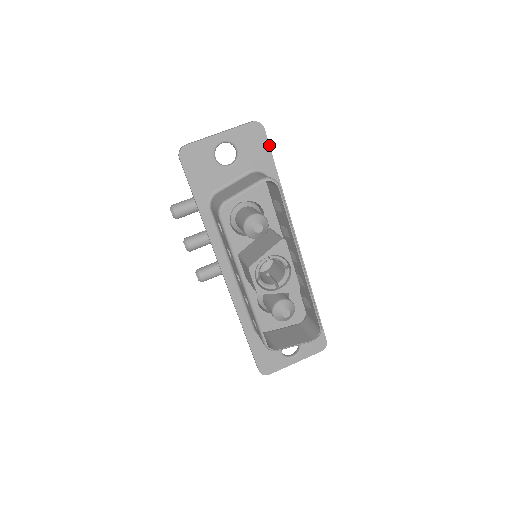
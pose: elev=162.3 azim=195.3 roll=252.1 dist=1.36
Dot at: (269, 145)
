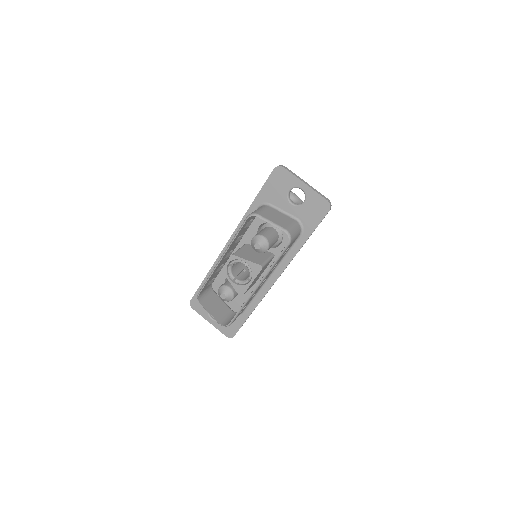
Dot at: (321, 221)
